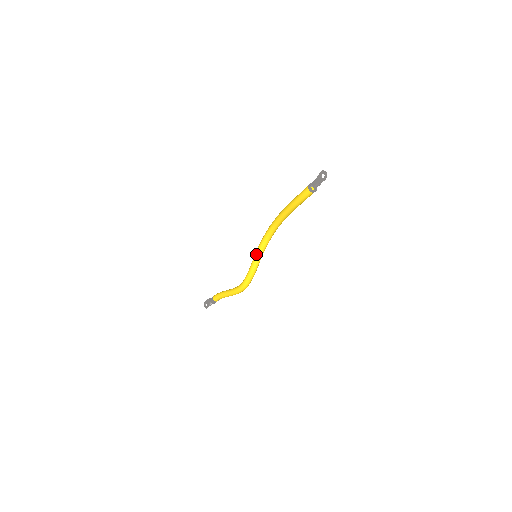
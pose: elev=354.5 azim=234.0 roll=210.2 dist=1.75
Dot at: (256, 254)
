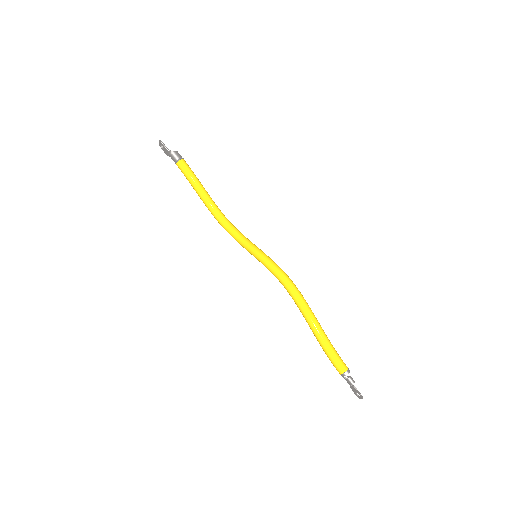
Dot at: occluded
